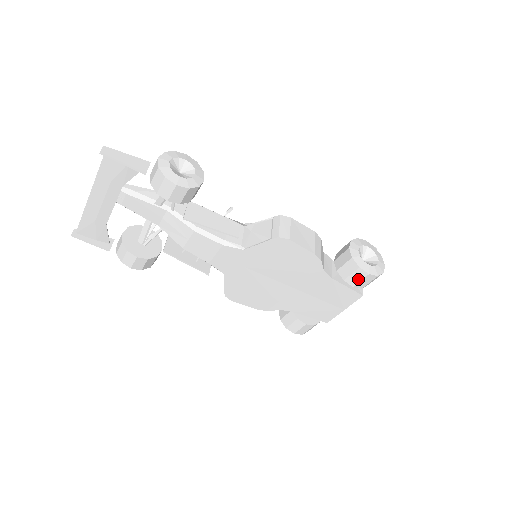
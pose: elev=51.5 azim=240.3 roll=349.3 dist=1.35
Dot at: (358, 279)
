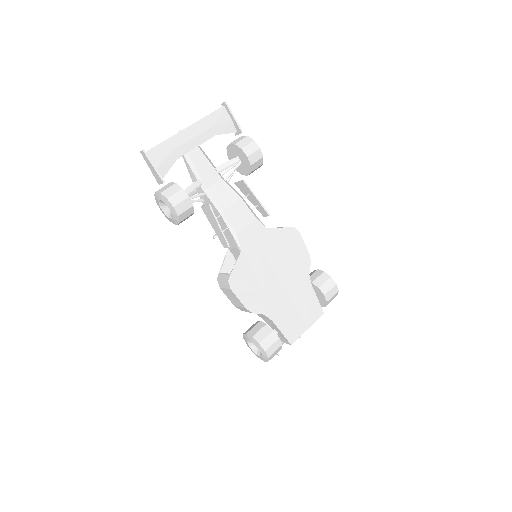
Dot at: (329, 288)
